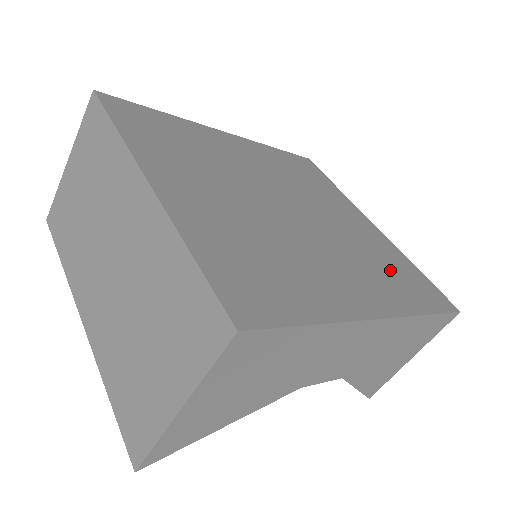
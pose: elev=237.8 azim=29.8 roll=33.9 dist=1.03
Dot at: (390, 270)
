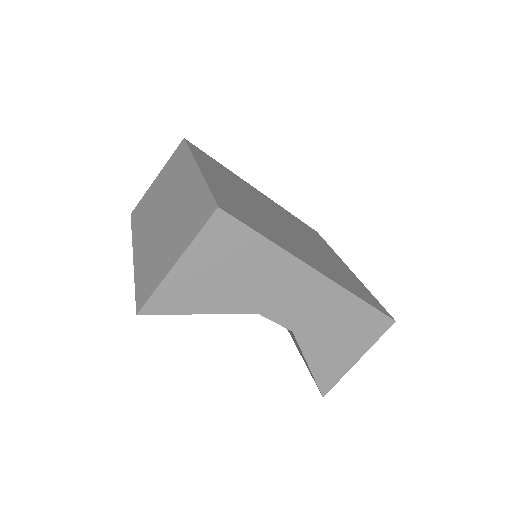
Dot at: (345, 278)
